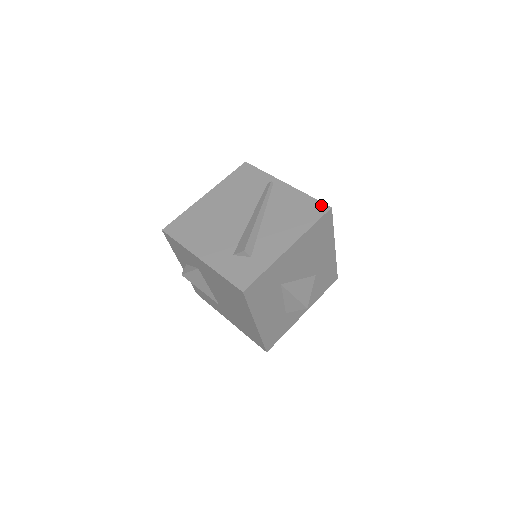
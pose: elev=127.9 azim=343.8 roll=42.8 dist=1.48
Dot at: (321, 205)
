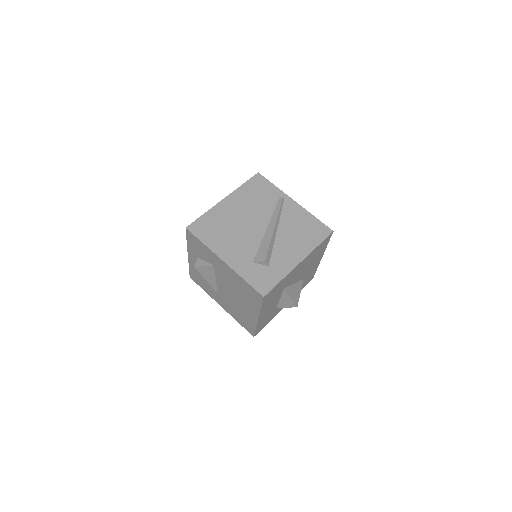
Dot at: (325, 227)
